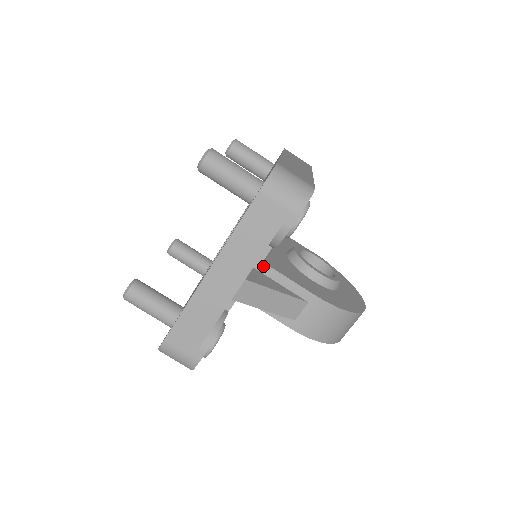
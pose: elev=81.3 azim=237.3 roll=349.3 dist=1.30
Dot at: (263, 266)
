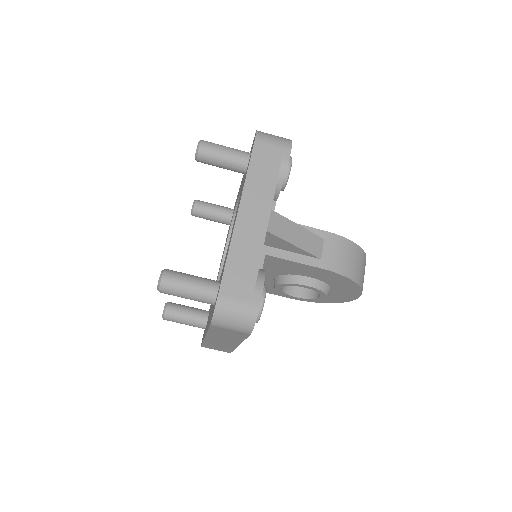
Dot at: occluded
